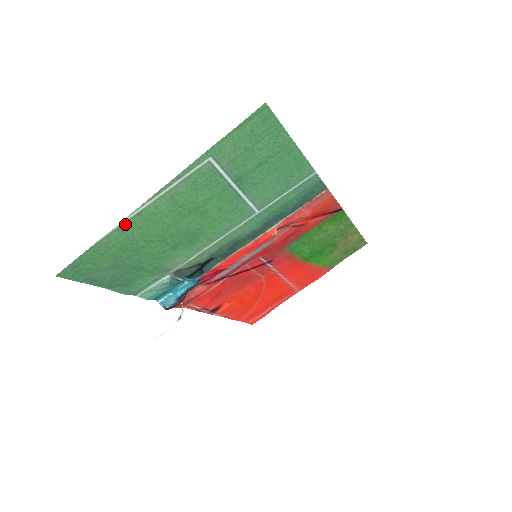
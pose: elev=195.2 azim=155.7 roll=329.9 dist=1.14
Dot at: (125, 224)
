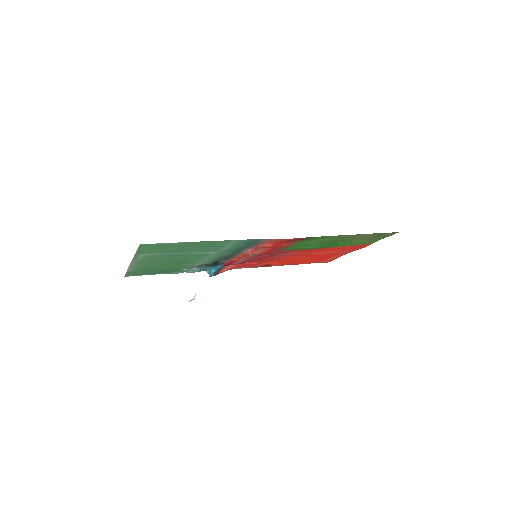
Dot at: (132, 268)
